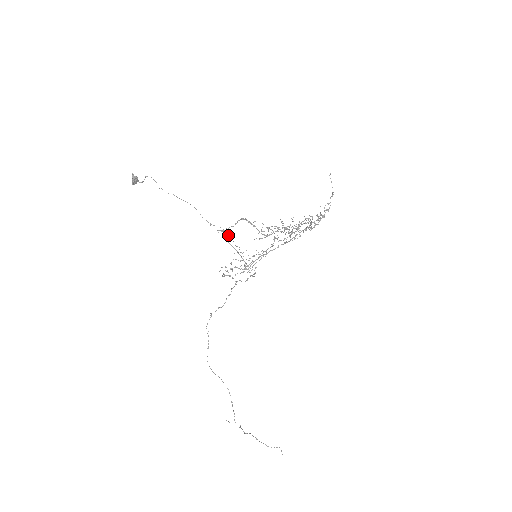
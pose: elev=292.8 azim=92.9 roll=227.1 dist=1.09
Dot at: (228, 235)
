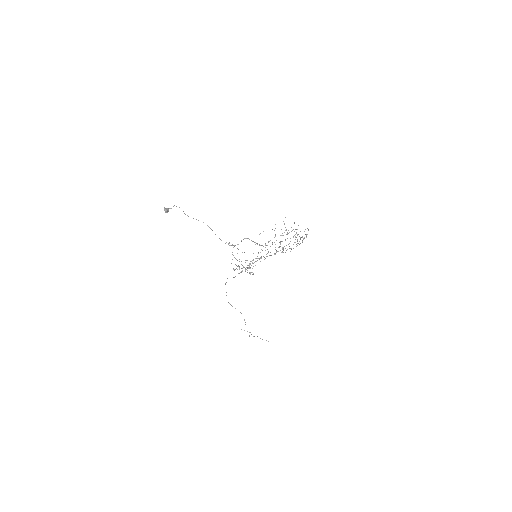
Dot at: occluded
